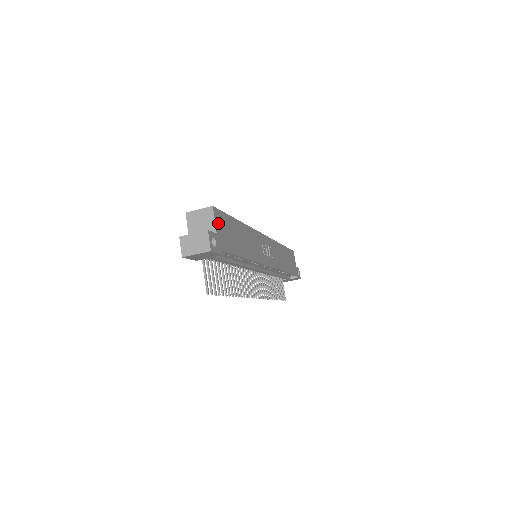
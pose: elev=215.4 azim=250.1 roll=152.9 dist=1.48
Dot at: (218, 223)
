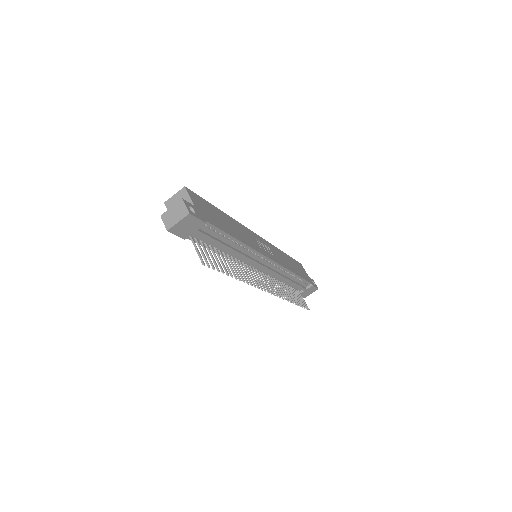
Dot at: (194, 200)
